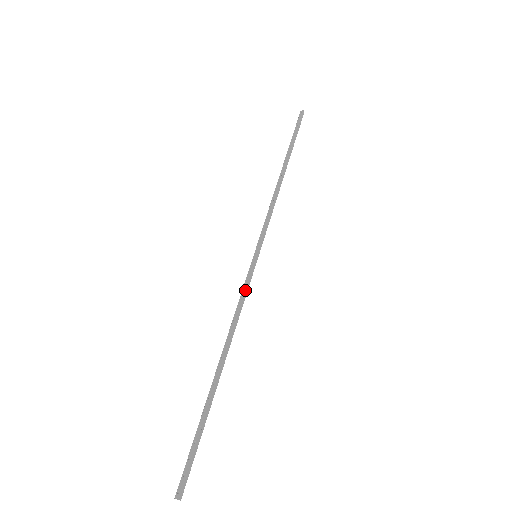
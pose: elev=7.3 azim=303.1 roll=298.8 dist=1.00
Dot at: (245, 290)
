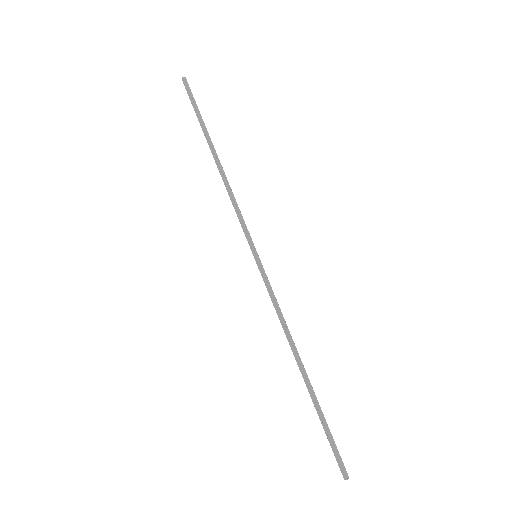
Dot at: (271, 293)
